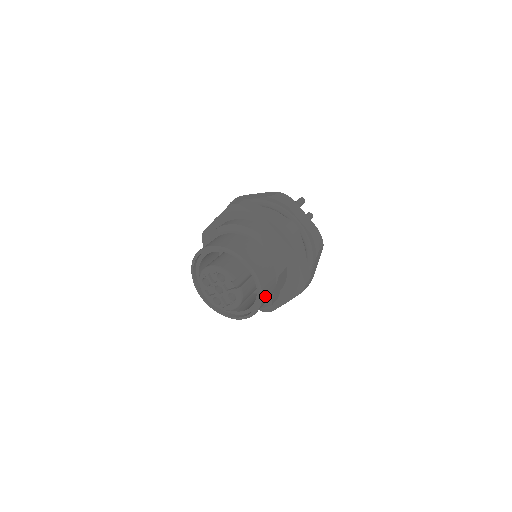
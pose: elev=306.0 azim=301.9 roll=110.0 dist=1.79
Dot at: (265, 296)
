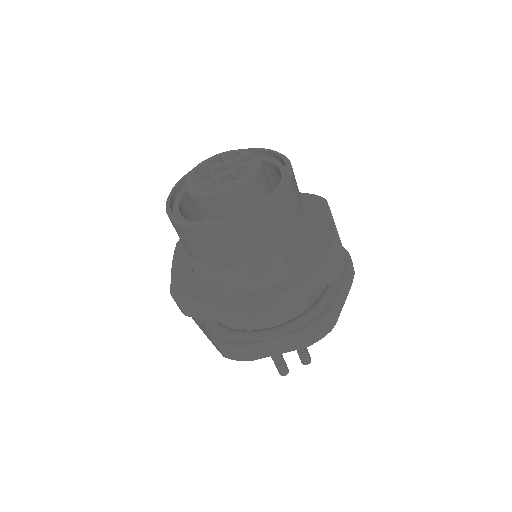
Dot at: (291, 191)
